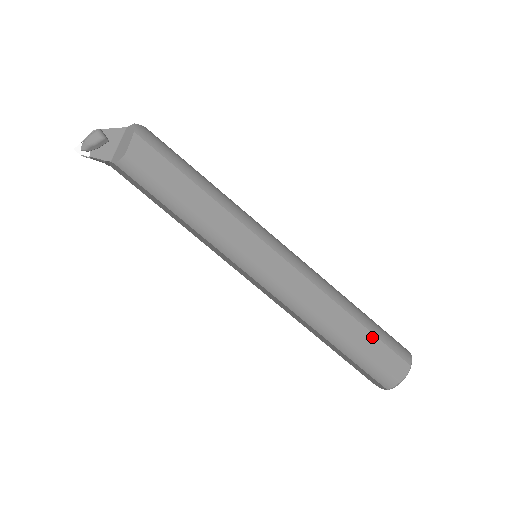
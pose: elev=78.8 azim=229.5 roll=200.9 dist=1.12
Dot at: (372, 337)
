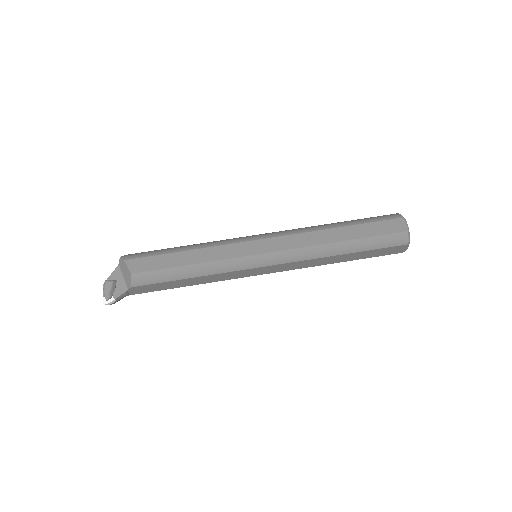
Dot at: (364, 226)
